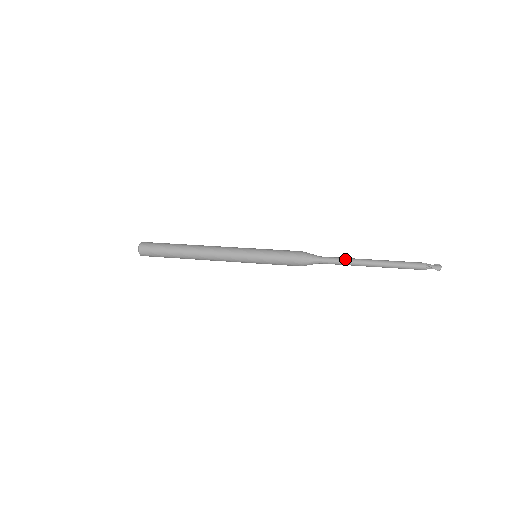
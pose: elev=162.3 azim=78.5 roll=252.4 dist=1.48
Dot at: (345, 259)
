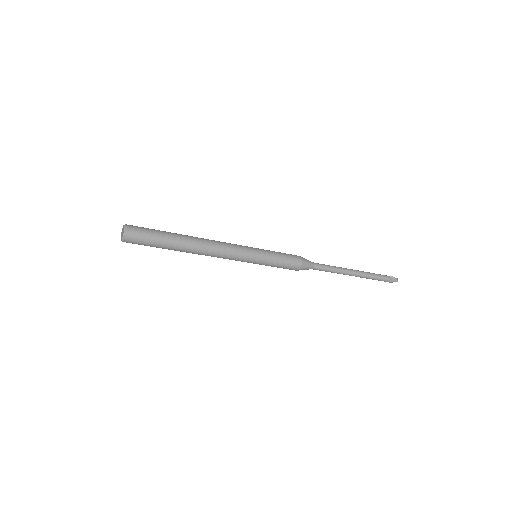
Dot at: (331, 266)
